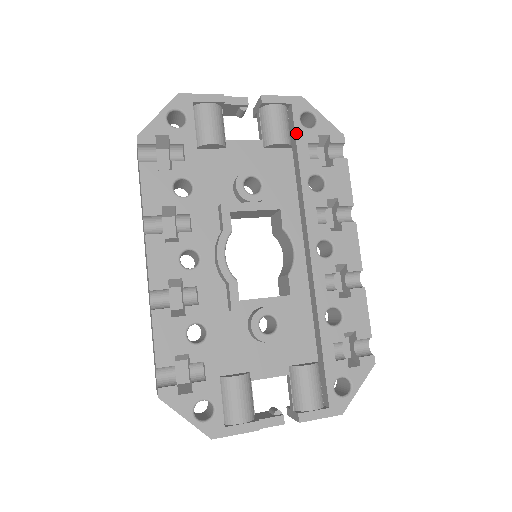
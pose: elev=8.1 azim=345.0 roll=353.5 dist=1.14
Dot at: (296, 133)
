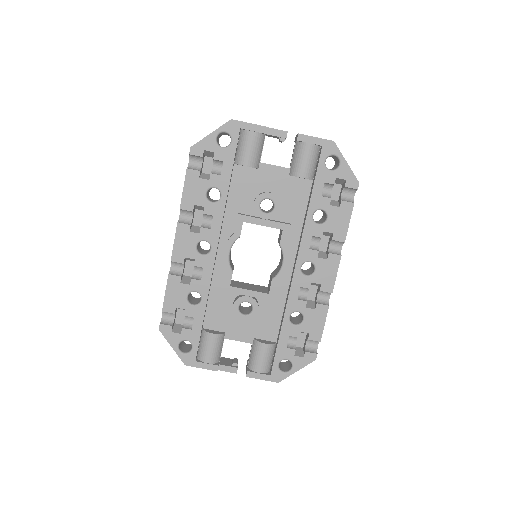
Dot at: (317, 172)
